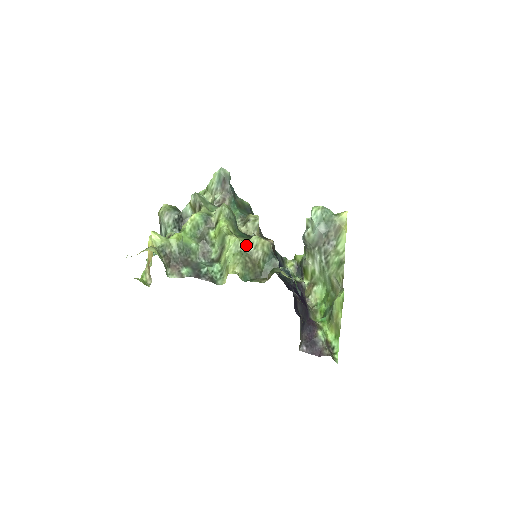
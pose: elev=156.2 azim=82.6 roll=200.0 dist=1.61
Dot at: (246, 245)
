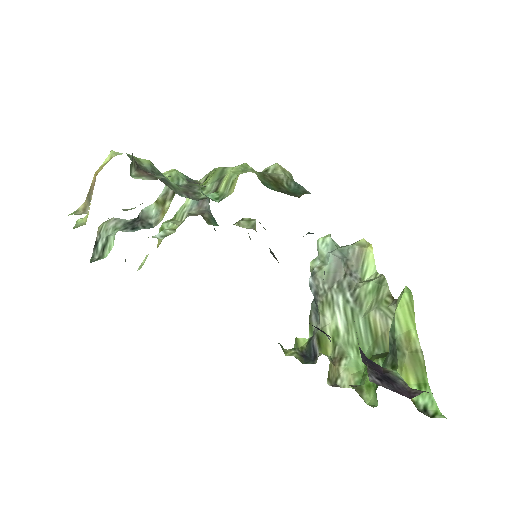
Dot at: occluded
